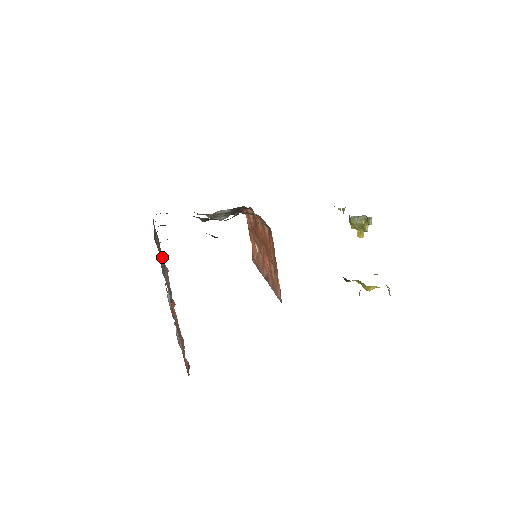
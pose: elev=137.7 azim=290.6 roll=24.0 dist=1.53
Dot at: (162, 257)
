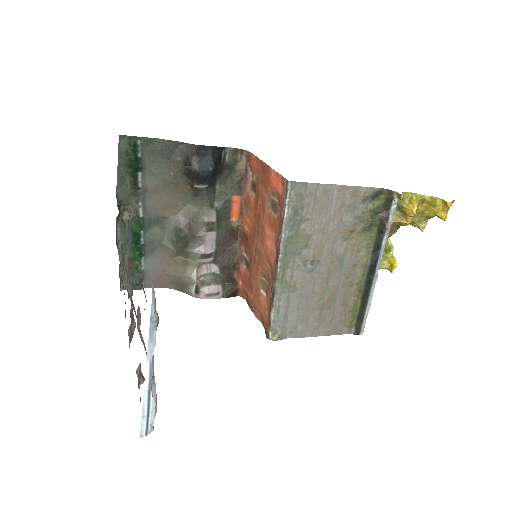
Dot at: occluded
